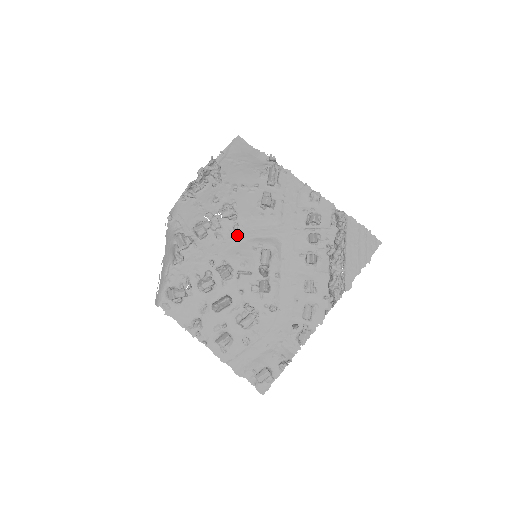
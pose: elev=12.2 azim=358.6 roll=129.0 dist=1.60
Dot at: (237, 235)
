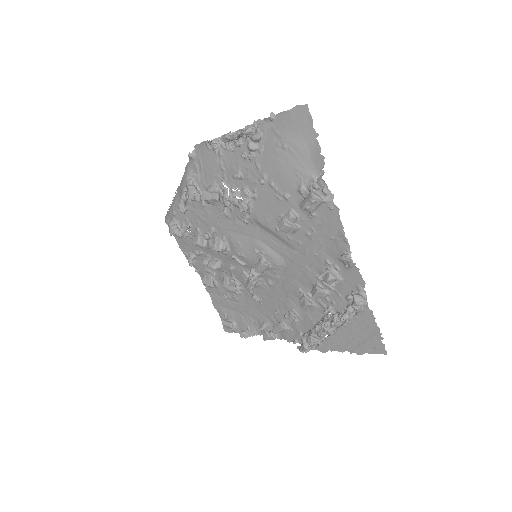
Dot at: (245, 226)
